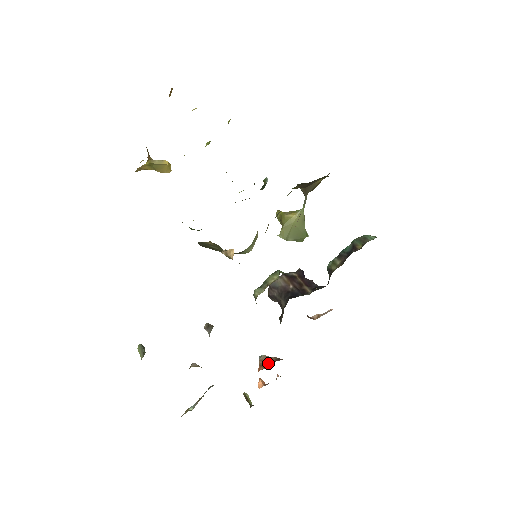
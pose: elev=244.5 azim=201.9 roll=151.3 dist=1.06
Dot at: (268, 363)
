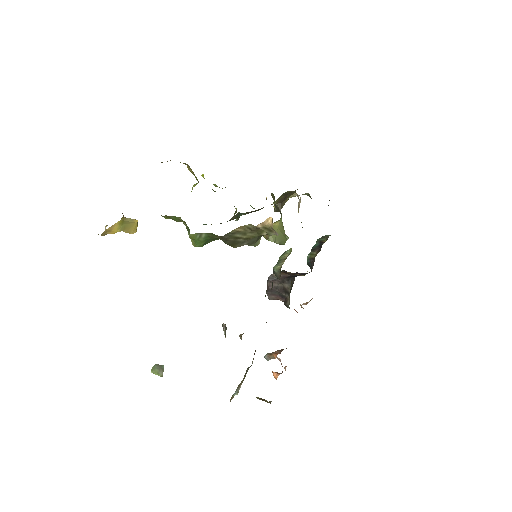
Dot at: (278, 352)
